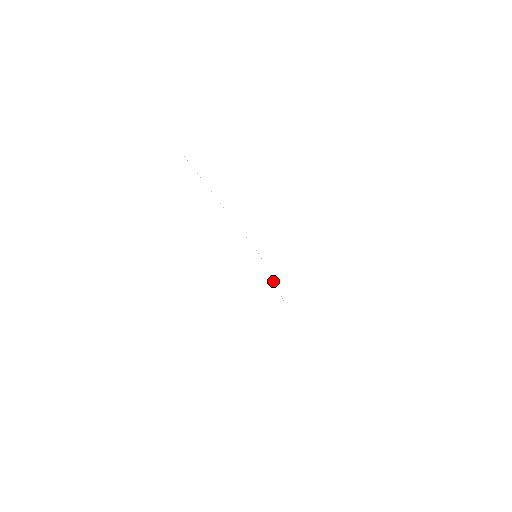
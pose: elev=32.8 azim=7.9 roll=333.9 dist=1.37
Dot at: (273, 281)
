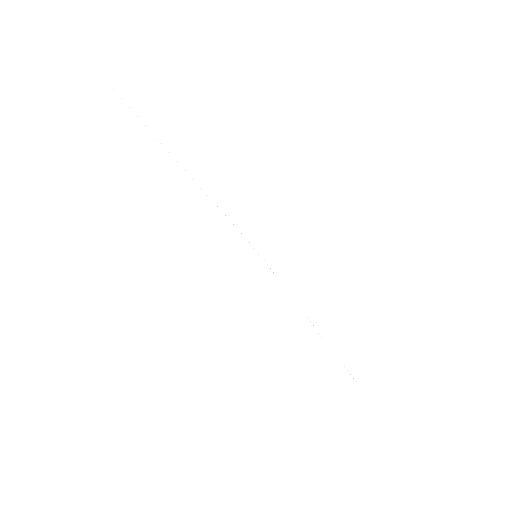
Dot at: occluded
